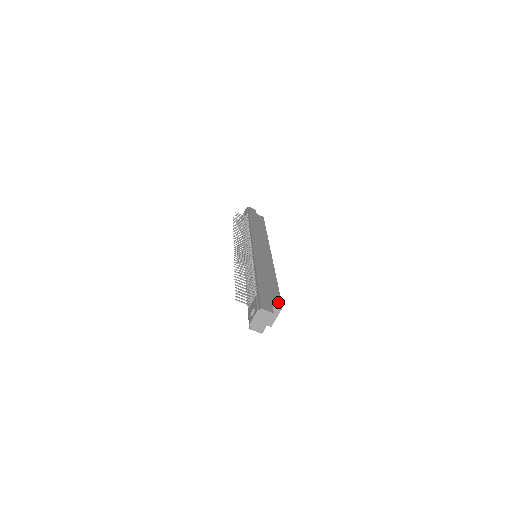
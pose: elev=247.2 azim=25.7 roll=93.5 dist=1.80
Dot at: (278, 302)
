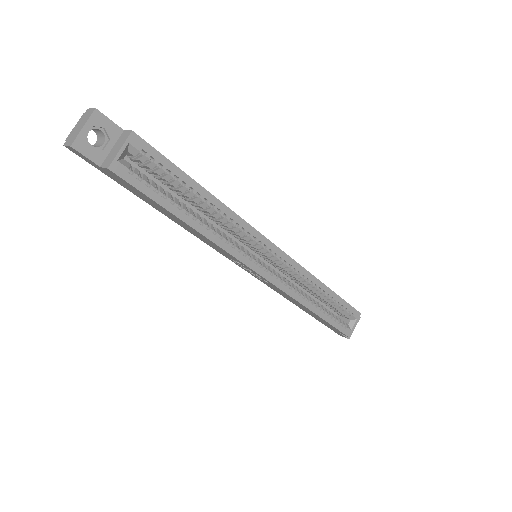
Dot at: (139, 138)
